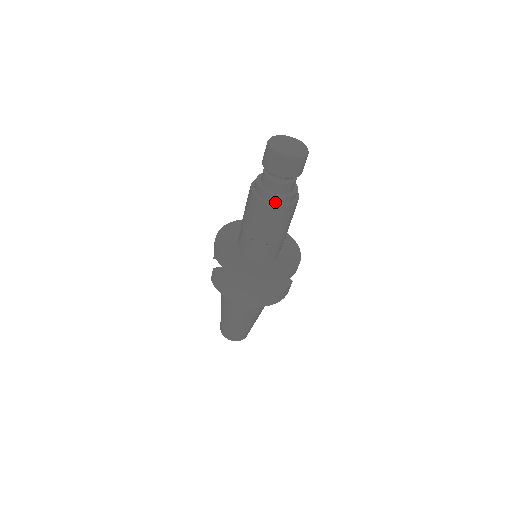
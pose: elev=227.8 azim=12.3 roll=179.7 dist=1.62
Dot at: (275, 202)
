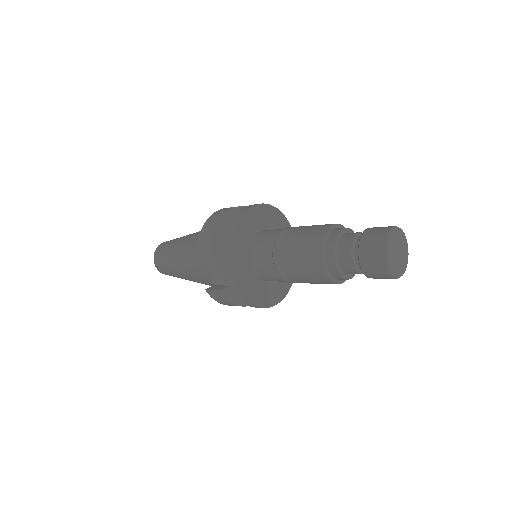
Dot at: occluded
